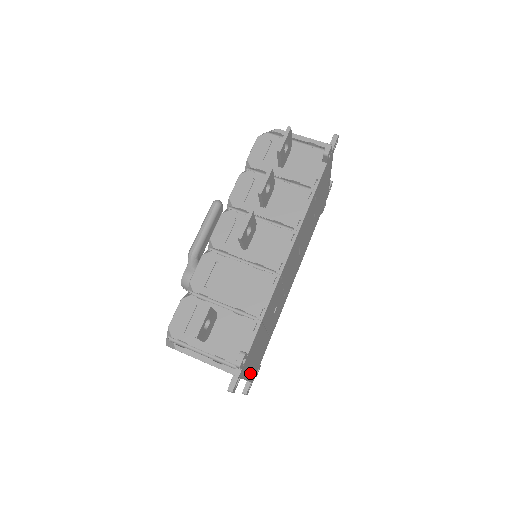
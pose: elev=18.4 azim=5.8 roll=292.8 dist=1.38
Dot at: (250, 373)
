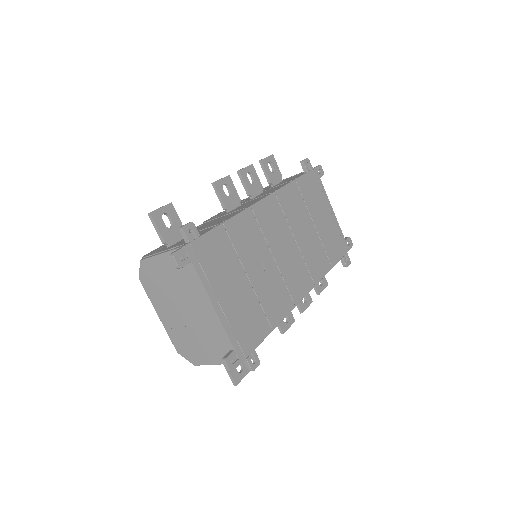
Dot at: (223, 310)
